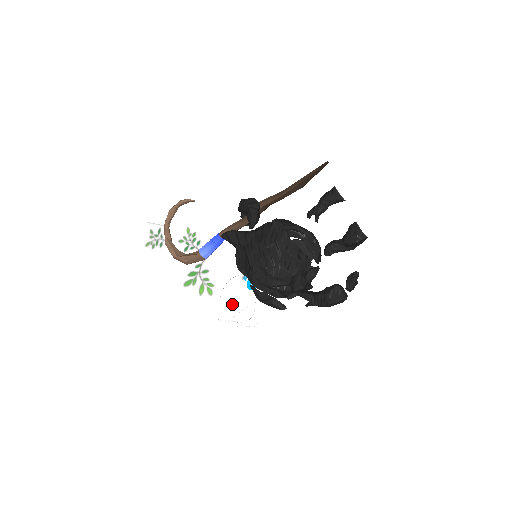
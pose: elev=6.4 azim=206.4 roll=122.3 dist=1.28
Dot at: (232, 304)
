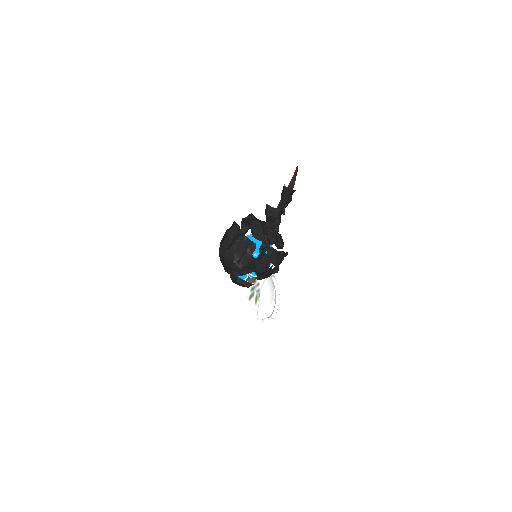
Dot at: (265, 304)
